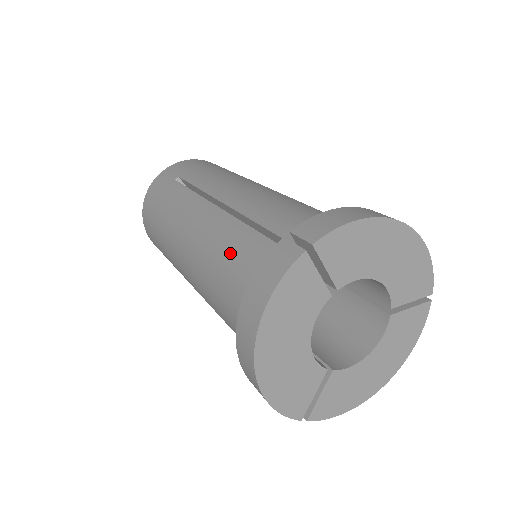
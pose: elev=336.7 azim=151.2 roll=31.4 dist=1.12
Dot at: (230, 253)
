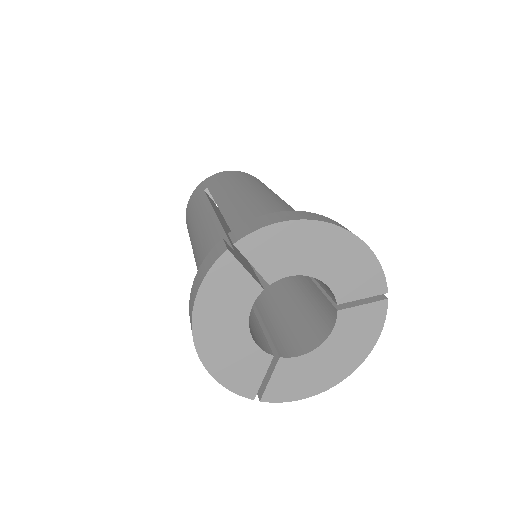
Dot at: (207, 252)
